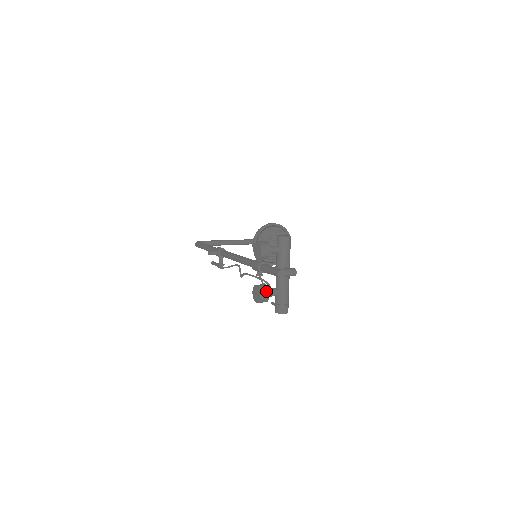
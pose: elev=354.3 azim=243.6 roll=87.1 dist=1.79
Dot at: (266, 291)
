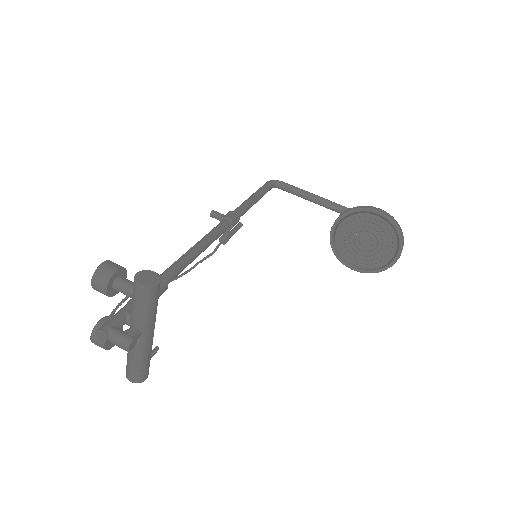
Dot at: occluded
